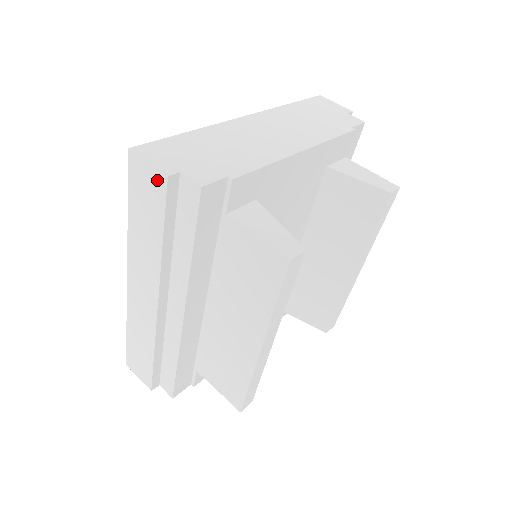
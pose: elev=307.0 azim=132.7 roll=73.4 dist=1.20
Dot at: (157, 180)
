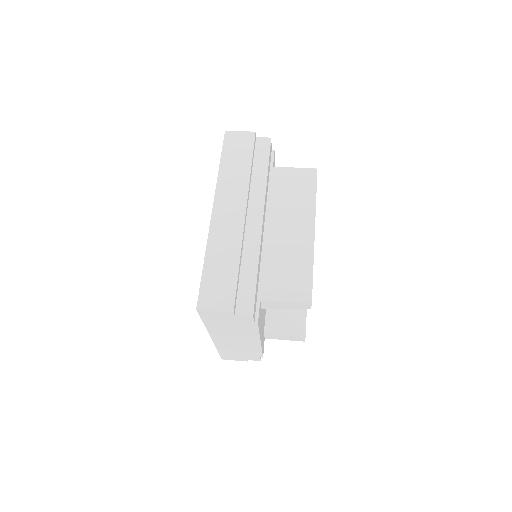
Dot at: (247, 136)
